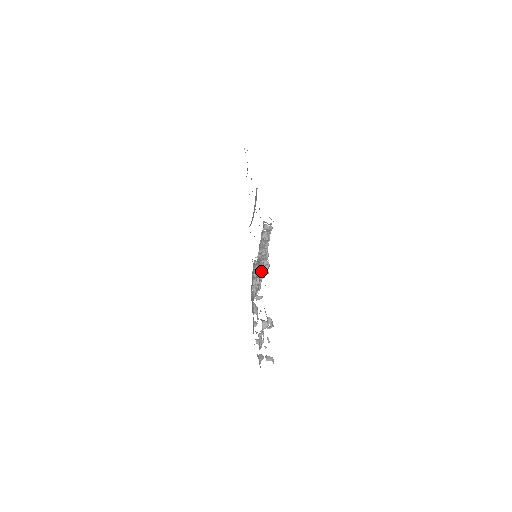
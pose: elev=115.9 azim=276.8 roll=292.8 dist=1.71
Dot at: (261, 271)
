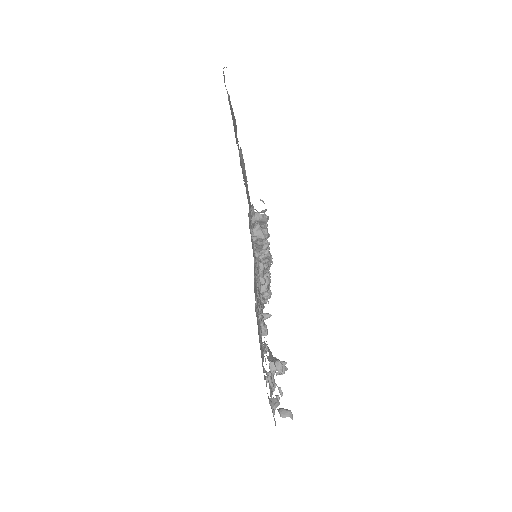
Dot at: occluded
